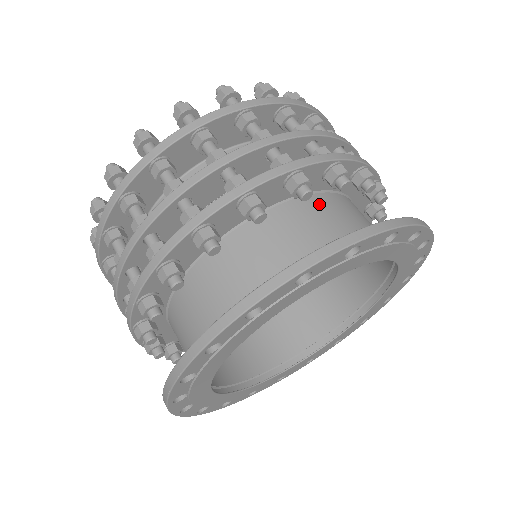
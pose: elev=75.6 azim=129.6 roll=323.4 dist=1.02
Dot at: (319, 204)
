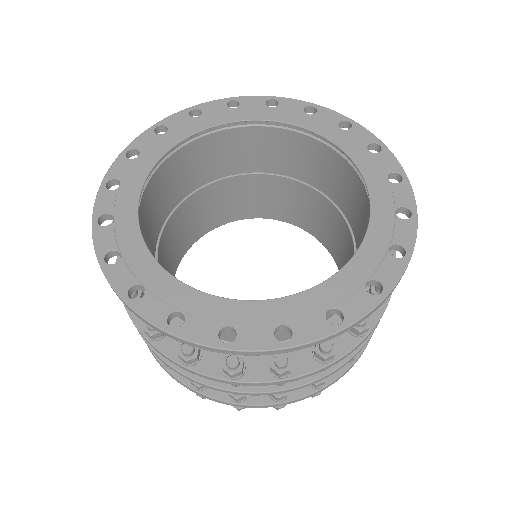
Dot at: (339, 192)
